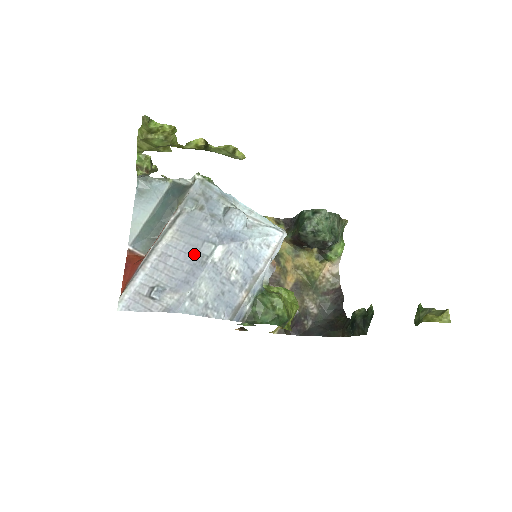
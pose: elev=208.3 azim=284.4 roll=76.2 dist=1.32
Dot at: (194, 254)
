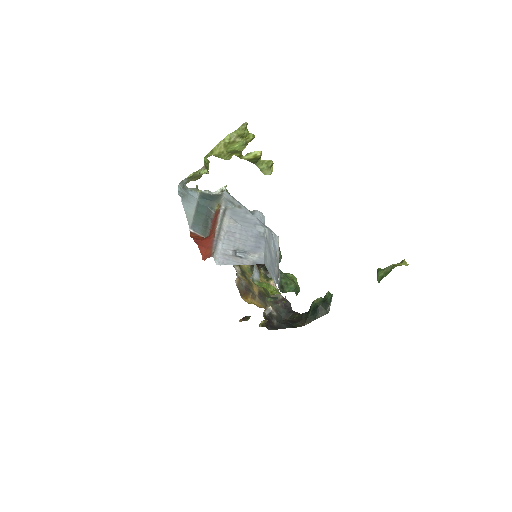
Dot at: (253, 231)
